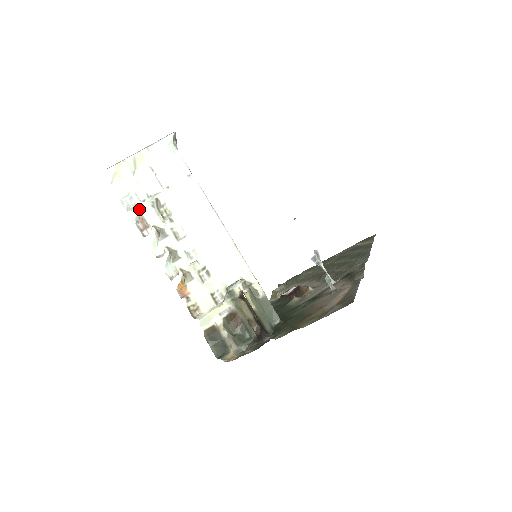
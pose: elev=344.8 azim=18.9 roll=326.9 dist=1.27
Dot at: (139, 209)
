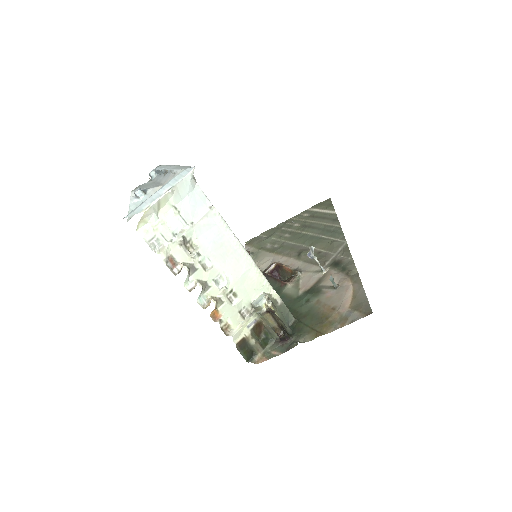
Dot at: (168, 250)
